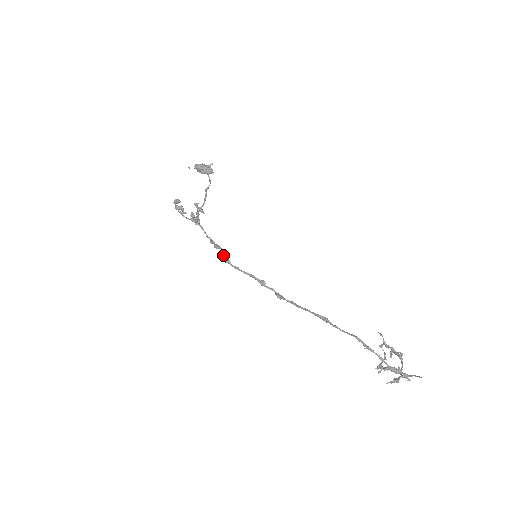
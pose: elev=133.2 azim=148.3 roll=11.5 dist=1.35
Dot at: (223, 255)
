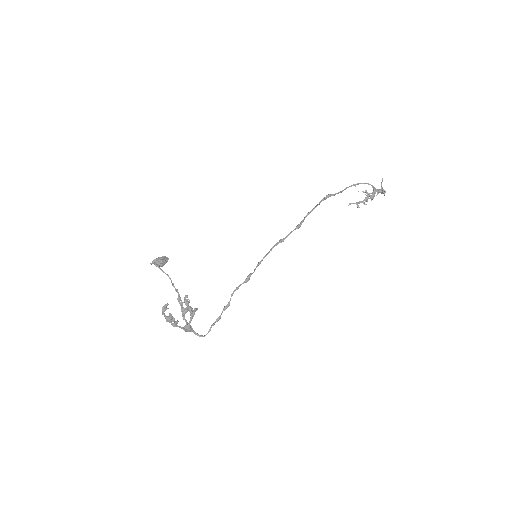
Dot at: (240, 285)
